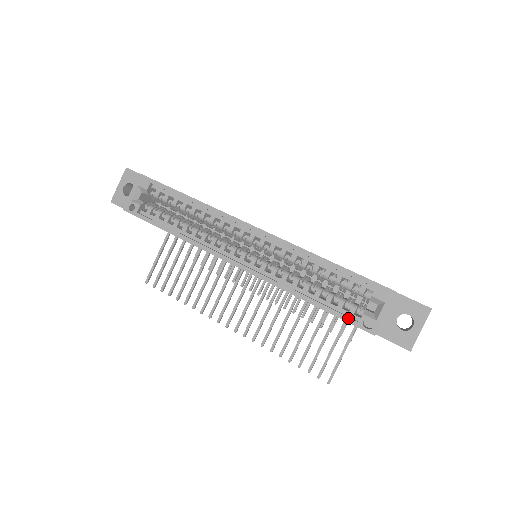
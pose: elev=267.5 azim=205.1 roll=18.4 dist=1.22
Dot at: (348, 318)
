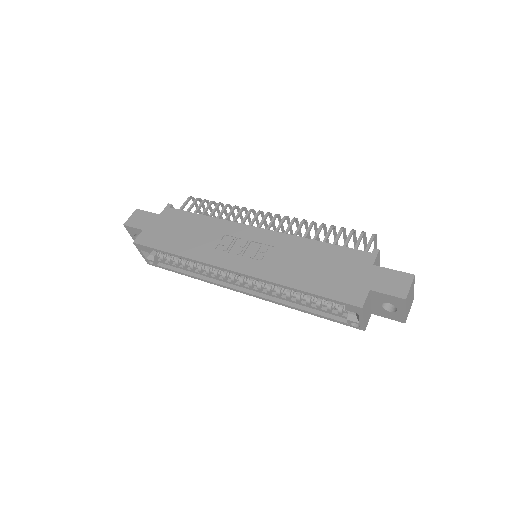
Dot at: (338, 321)
